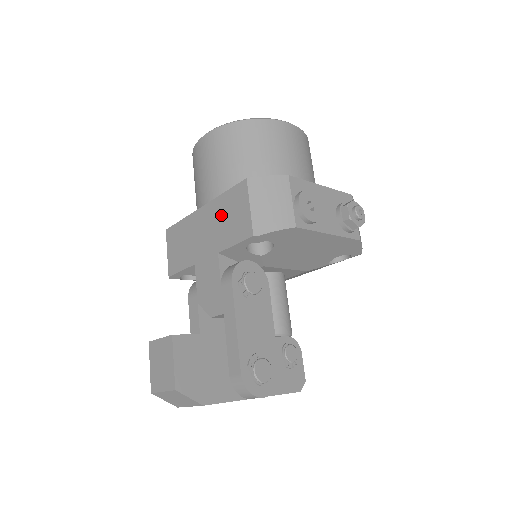
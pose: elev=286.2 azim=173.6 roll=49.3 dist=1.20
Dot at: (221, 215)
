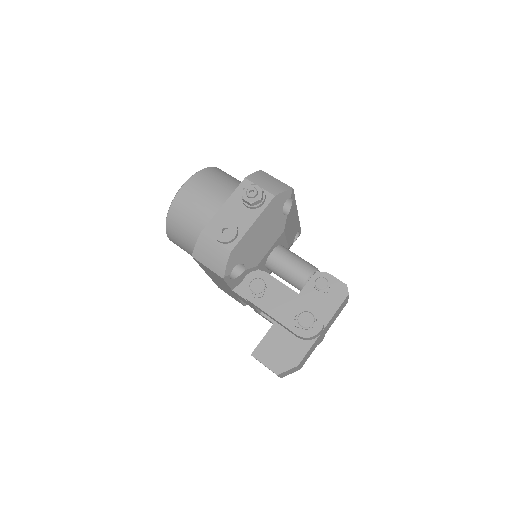
Dot at: occluded
